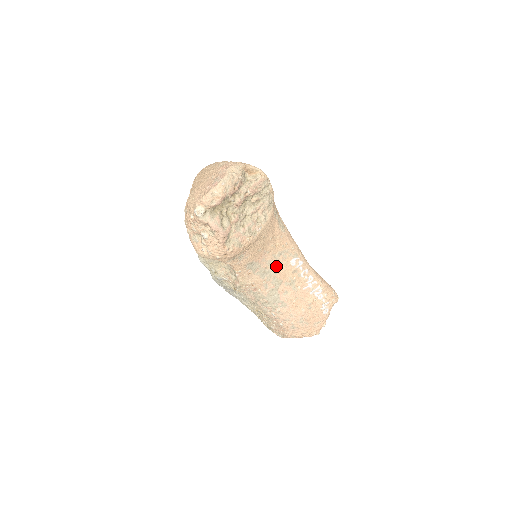
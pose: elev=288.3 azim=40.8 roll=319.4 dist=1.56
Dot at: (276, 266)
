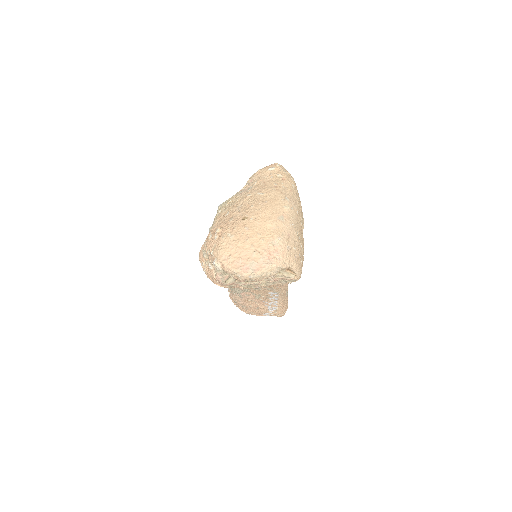
Dot at: (256, 288)
